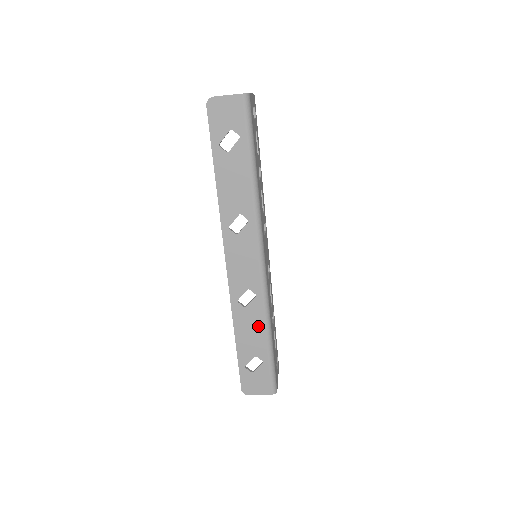
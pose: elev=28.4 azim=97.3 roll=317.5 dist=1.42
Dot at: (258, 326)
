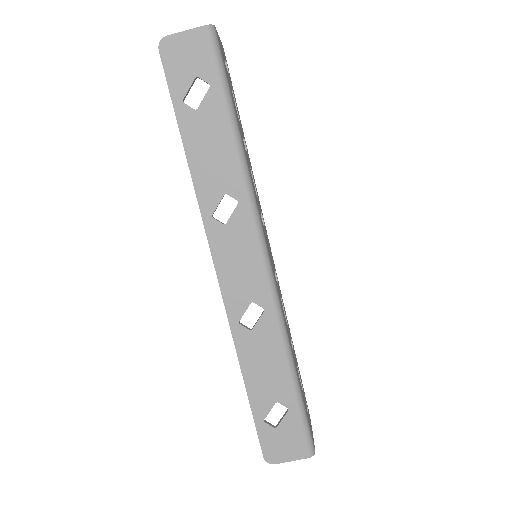
Dot at: (273, 355)
